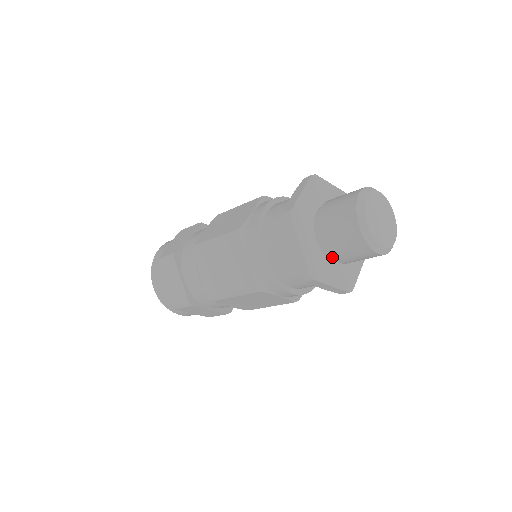
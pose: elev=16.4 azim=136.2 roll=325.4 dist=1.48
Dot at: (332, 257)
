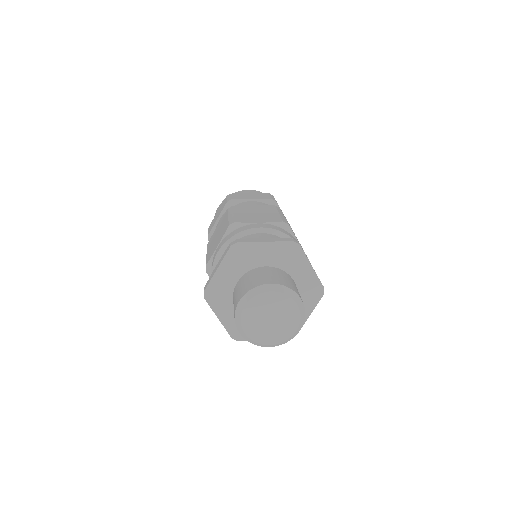
Dot at: occluded
